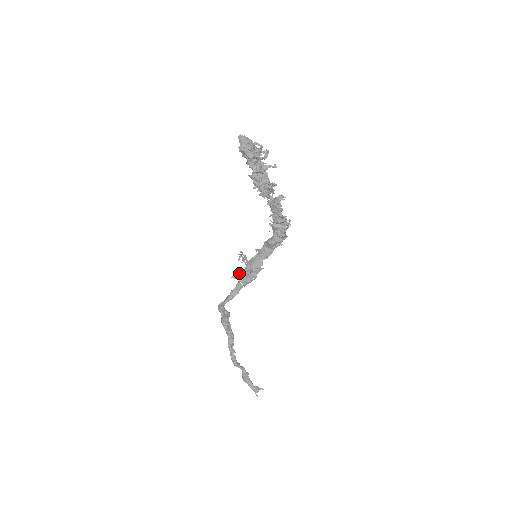
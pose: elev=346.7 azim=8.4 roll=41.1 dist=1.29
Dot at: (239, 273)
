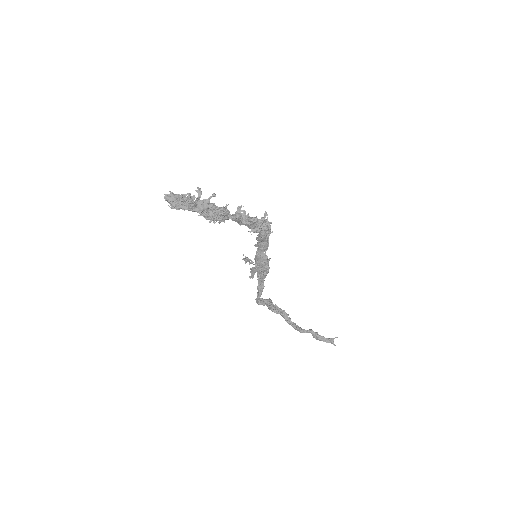
Dot at: (253, 273)
